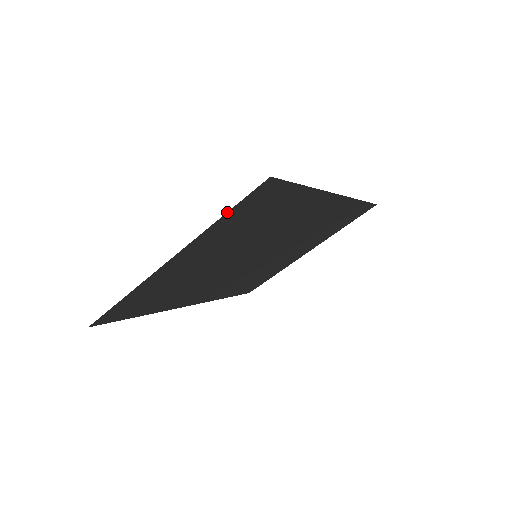
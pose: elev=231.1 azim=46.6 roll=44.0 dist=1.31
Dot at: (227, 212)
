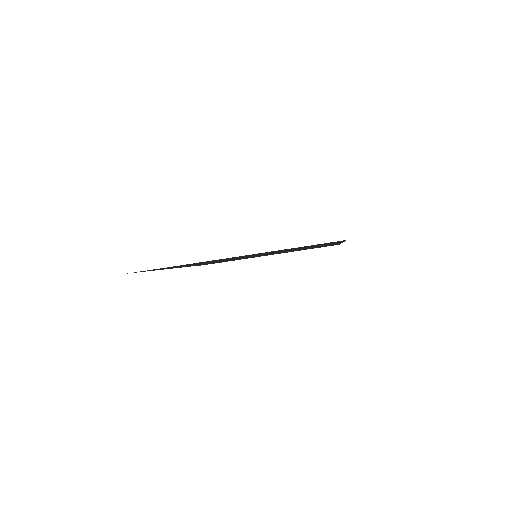
Dot at: occluded
